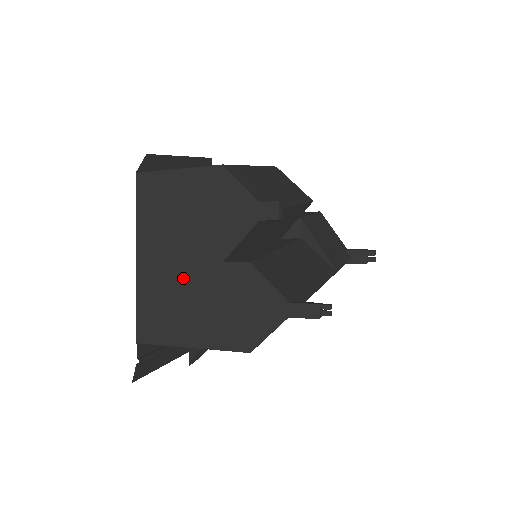
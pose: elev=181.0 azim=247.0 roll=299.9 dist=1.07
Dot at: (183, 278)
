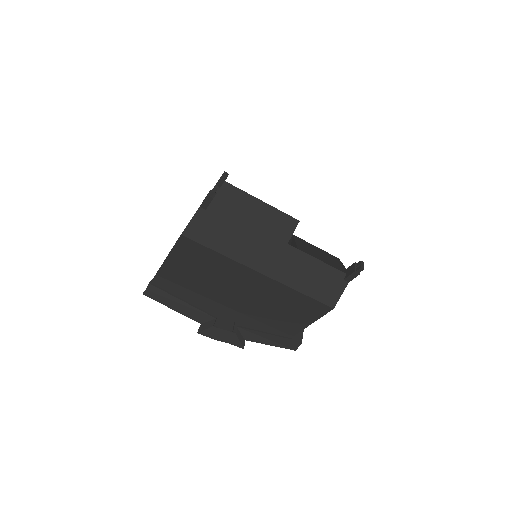
Dot at: occluded
